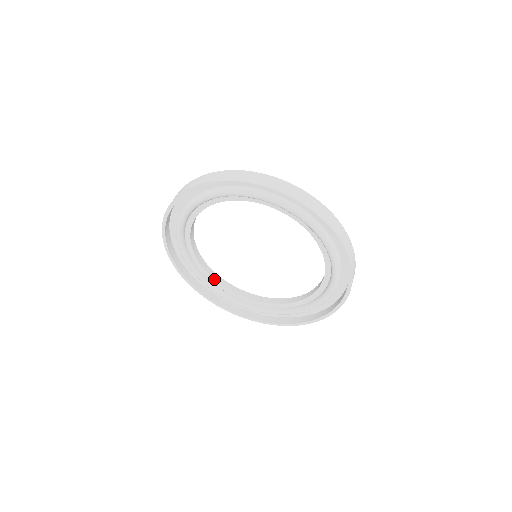
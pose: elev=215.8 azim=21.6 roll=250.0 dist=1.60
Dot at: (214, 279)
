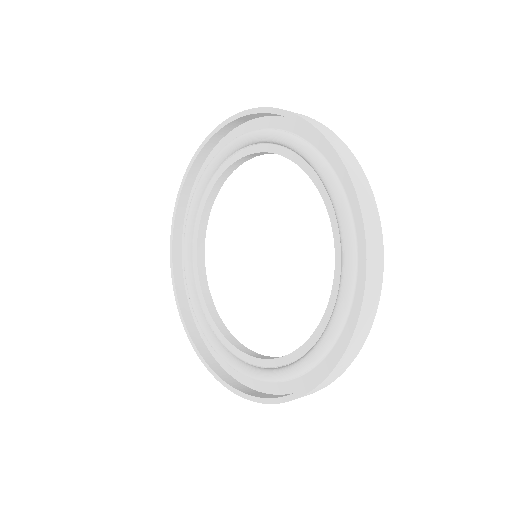
Dot at: (220, 331)
